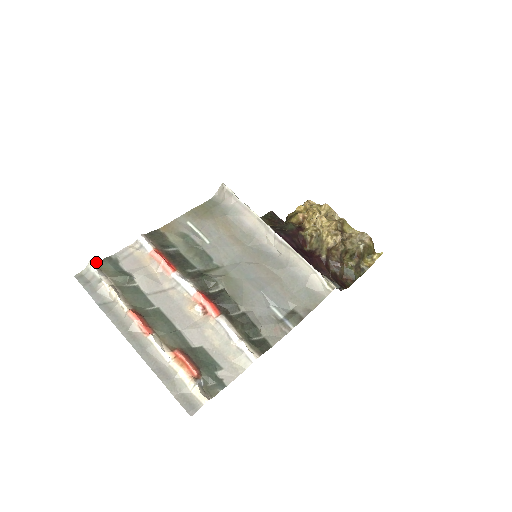
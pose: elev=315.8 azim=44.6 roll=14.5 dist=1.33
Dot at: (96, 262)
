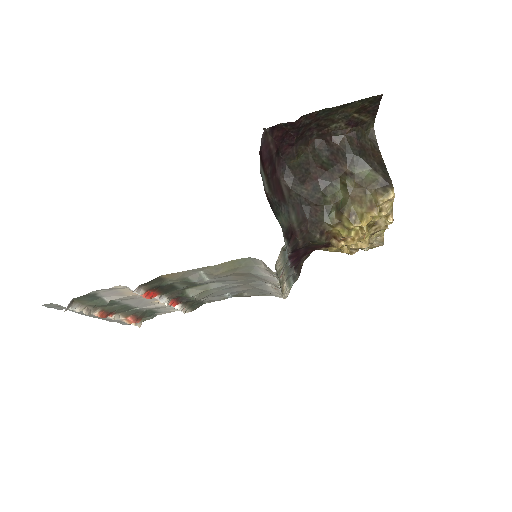
Dot at: (70, 303)
